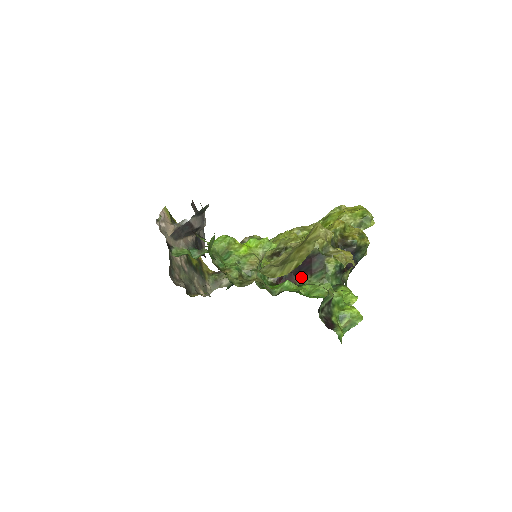
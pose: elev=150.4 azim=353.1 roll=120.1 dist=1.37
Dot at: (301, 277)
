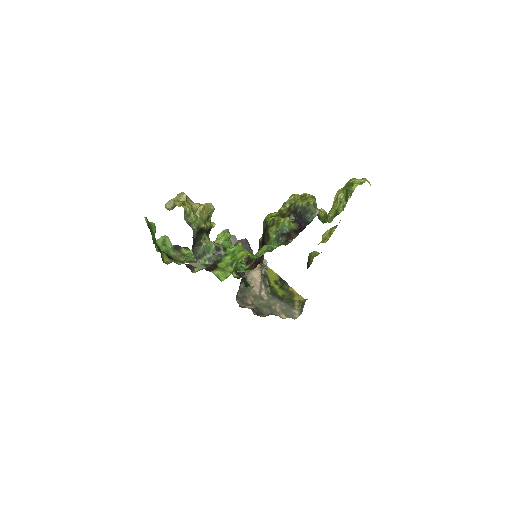
Dot at: (263, 255)
